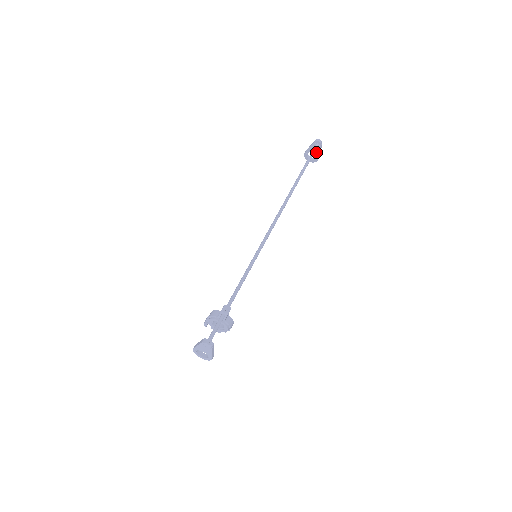
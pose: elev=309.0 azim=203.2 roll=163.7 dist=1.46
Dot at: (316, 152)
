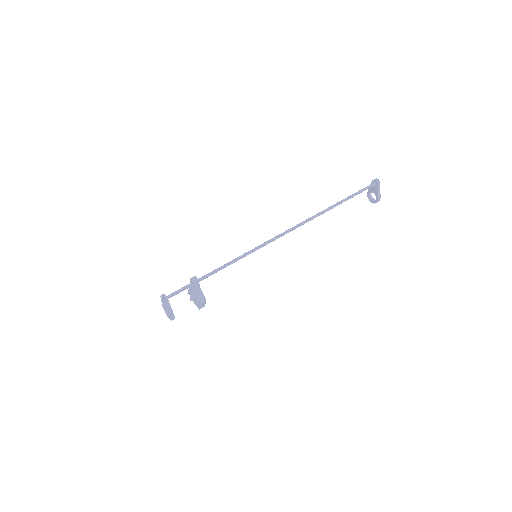
Dot at: (375, 192)
